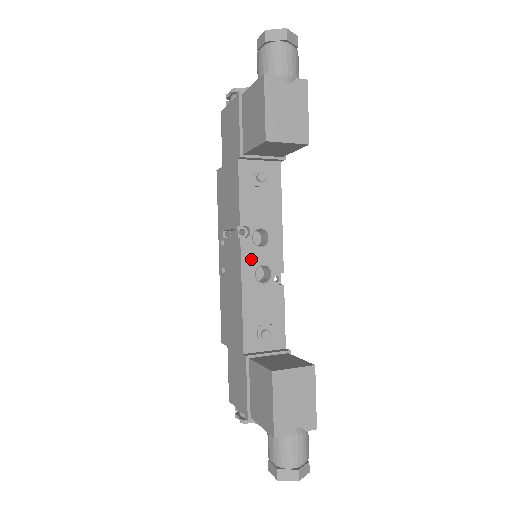
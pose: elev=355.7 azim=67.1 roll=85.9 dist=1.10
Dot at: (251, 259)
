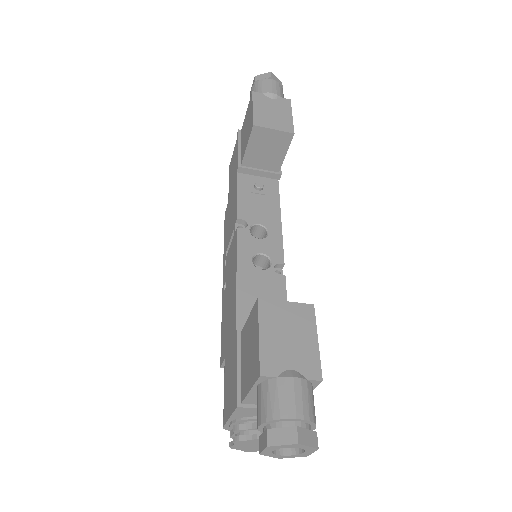
Dot at: (248, 246)
